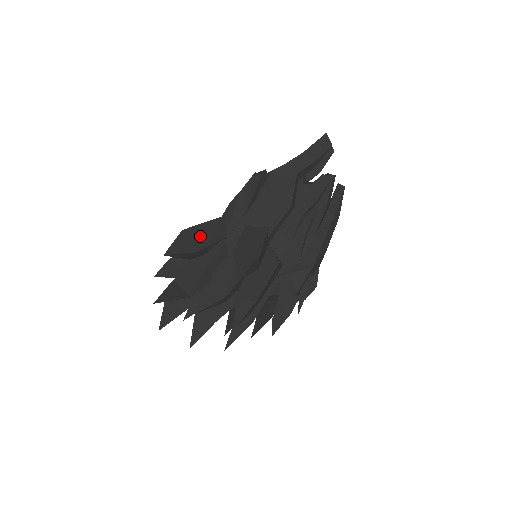
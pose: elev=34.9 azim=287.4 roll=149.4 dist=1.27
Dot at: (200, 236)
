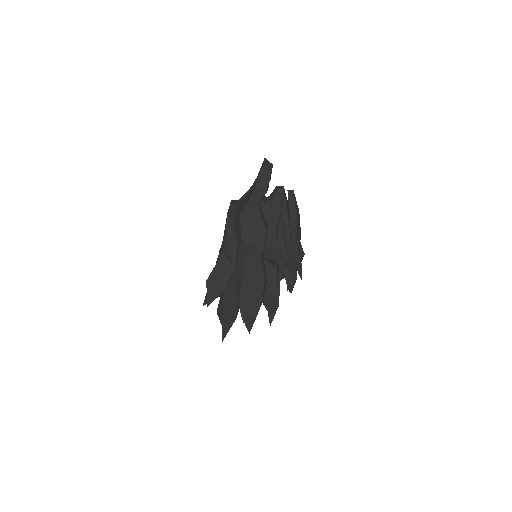
Dot at: (219, 277)
